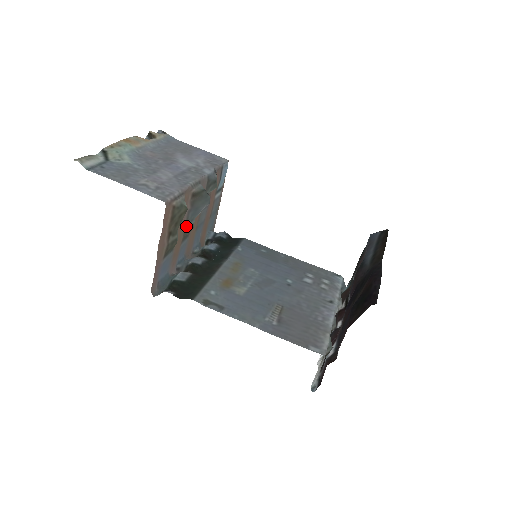
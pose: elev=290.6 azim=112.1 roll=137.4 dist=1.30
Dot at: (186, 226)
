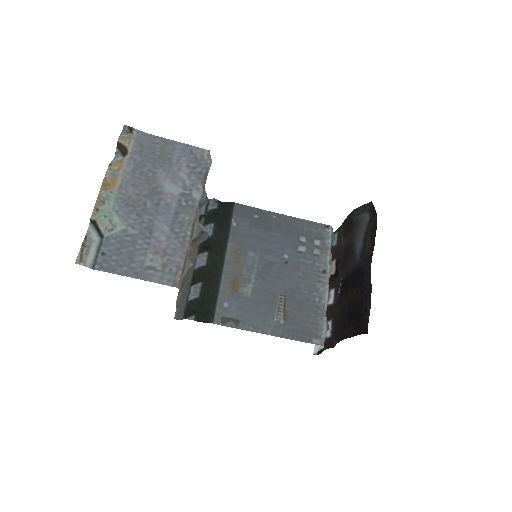
Dot at: (189, 255)
